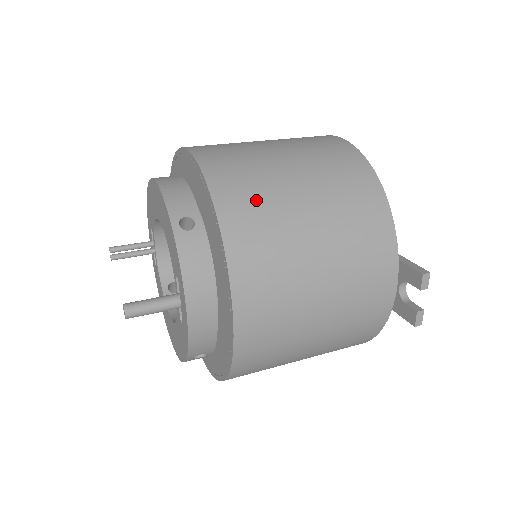
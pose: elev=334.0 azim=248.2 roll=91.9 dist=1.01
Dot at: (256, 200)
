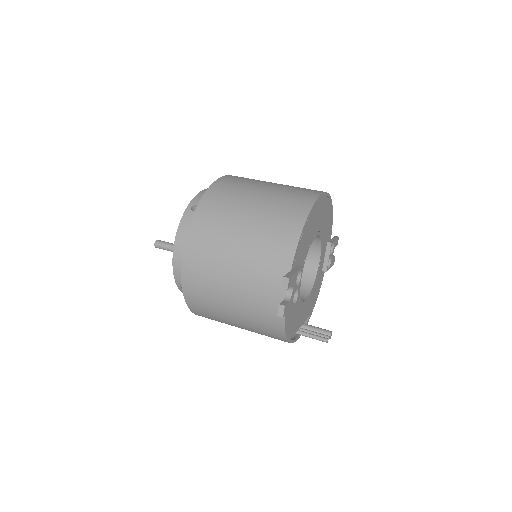
Dot at: (223, 203)
